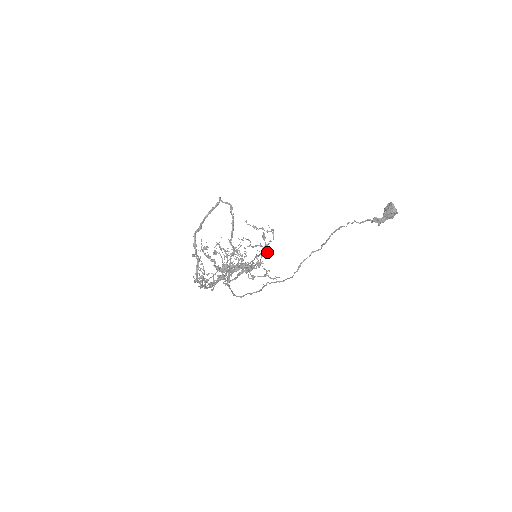
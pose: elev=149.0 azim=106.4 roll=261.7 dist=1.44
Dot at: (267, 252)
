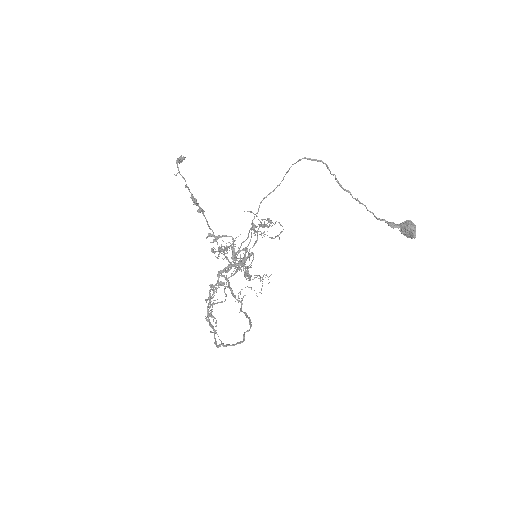
Dot at: occluded
